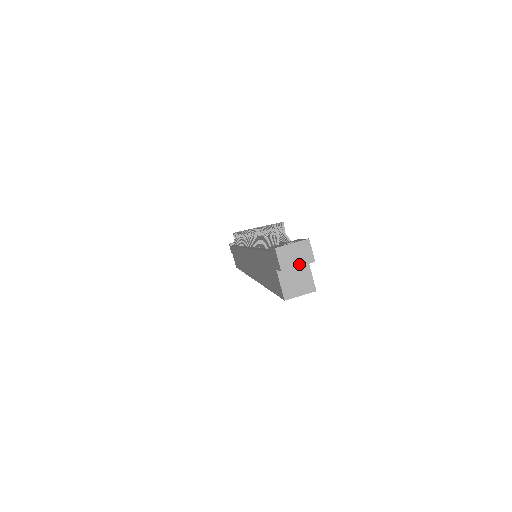
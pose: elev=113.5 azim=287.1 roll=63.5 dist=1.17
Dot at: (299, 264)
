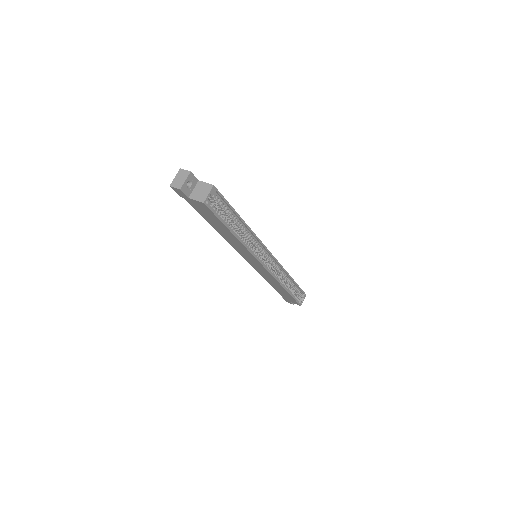
Dot at: (185, 179)
